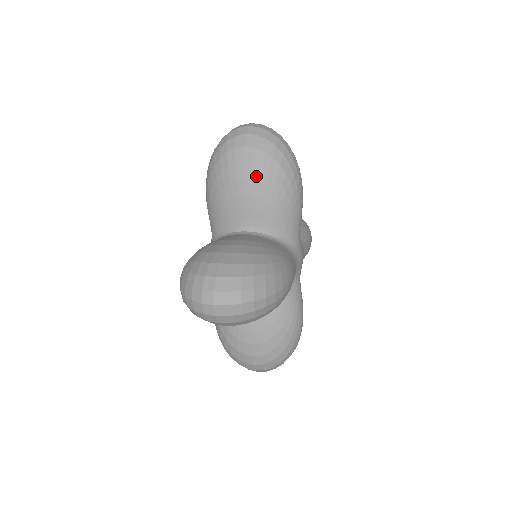
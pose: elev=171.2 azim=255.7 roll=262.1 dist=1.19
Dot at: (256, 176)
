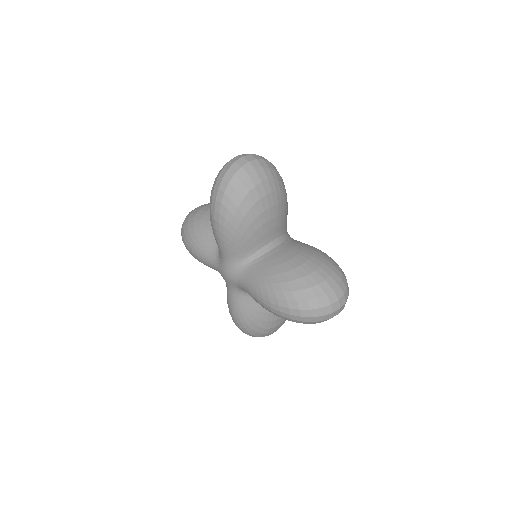
Dot at: (276, 201)
